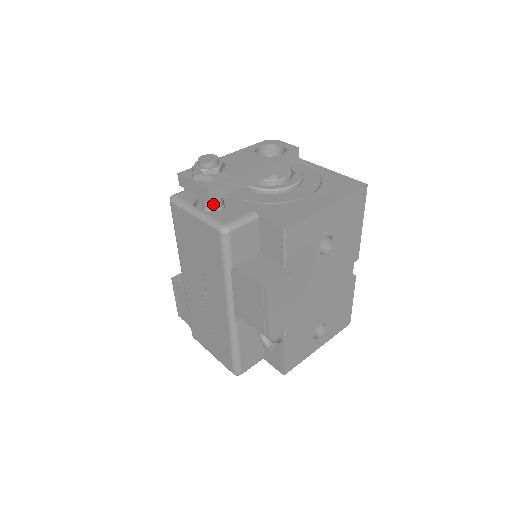
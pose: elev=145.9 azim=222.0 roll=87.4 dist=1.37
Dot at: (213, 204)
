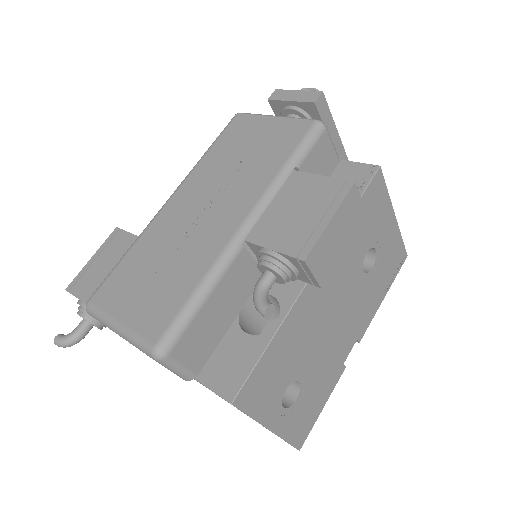
Dot at: occluded
